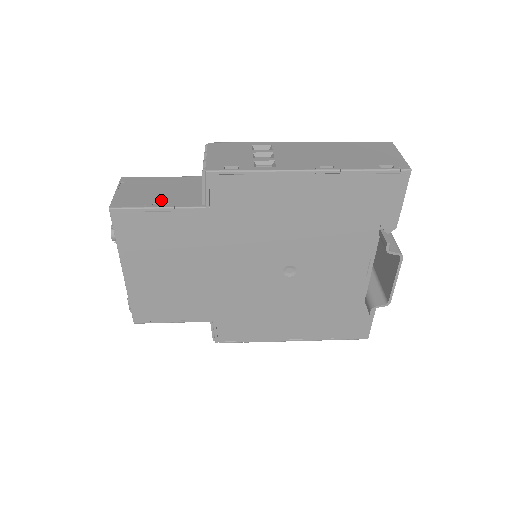
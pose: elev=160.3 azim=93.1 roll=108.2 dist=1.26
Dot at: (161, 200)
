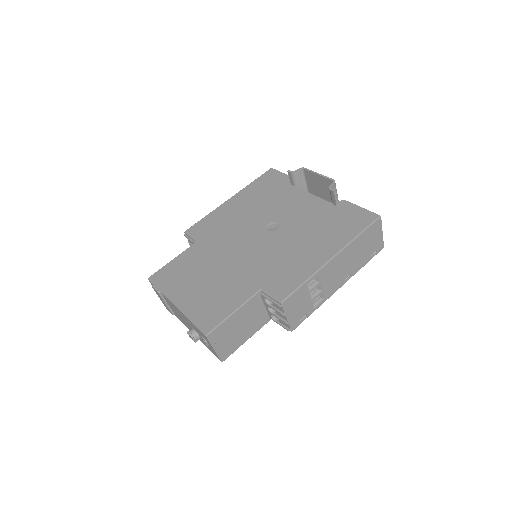
Dot at: (246, 334)
